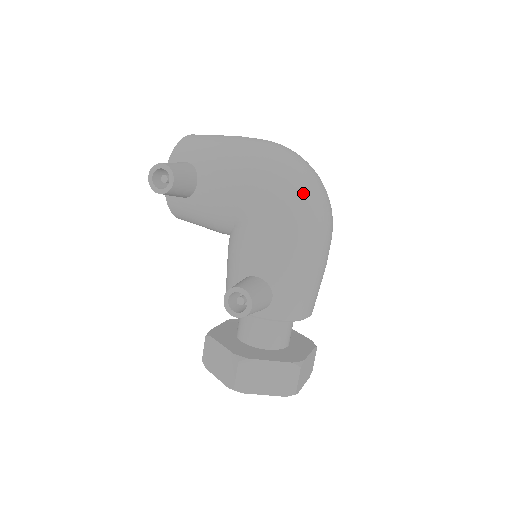
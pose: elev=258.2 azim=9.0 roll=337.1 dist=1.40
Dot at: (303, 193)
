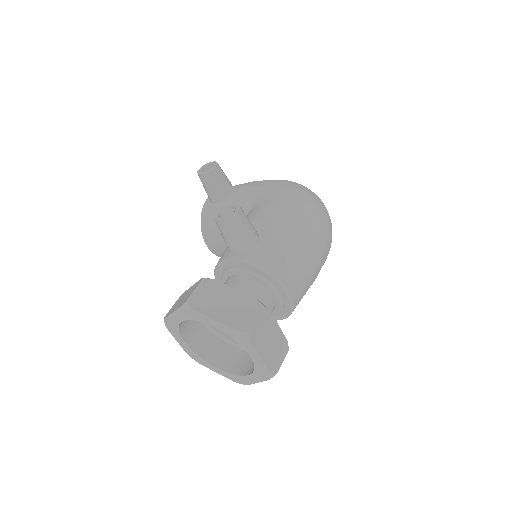
Dot at: (309, 193)
